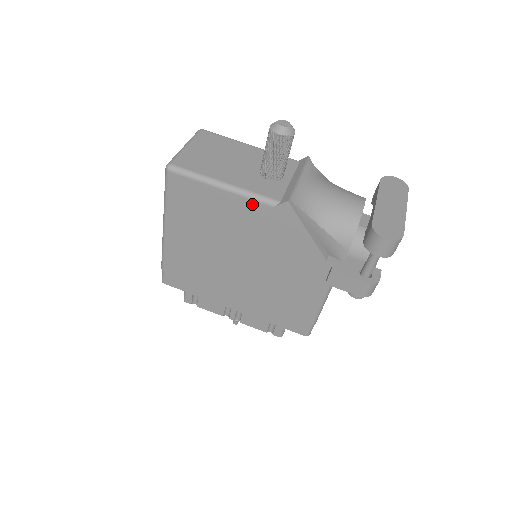
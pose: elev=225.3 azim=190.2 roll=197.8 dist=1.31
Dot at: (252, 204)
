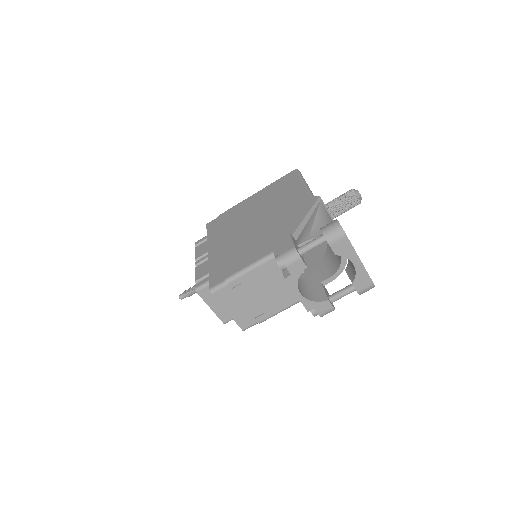
Dot at: (304, 193)
